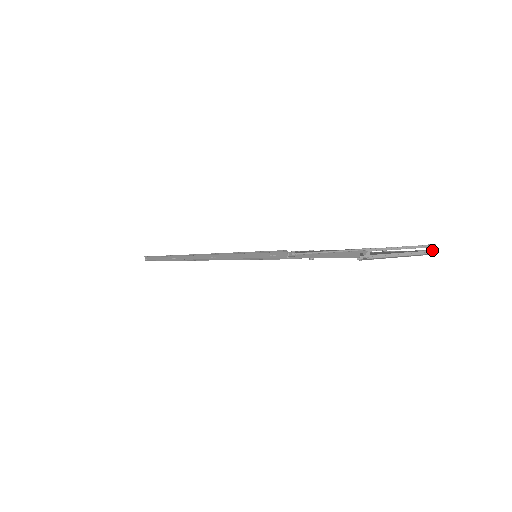
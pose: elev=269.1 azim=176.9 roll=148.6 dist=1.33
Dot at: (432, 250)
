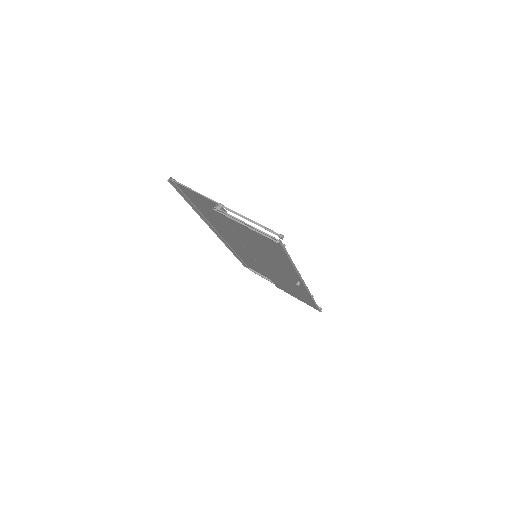
Dot at: (279, 239)
